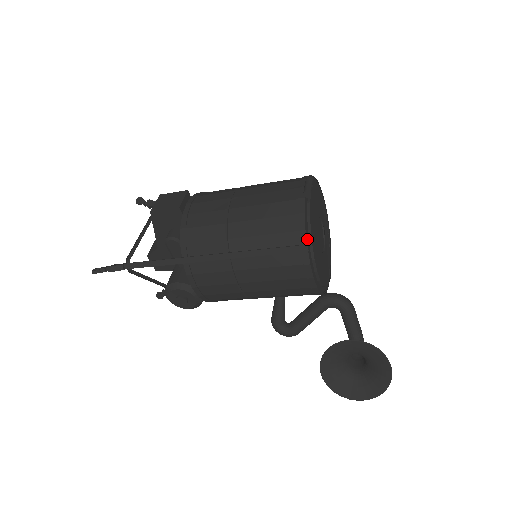
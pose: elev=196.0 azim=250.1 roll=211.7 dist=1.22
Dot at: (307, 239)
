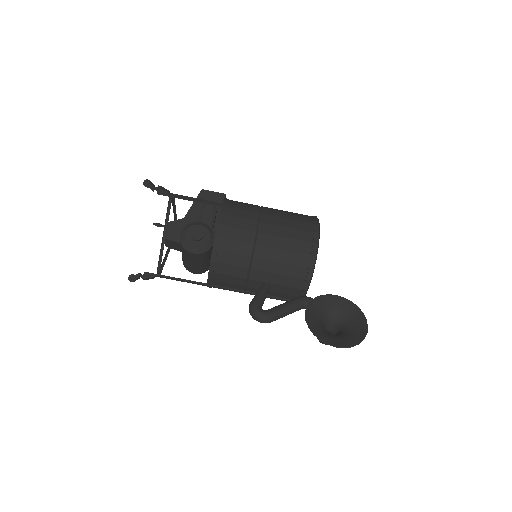
Dot at: occluded
